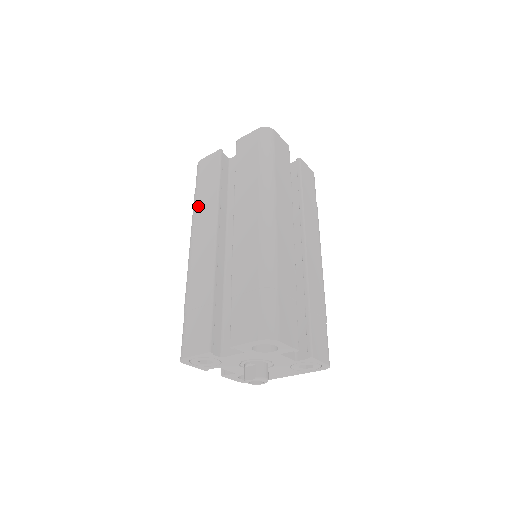
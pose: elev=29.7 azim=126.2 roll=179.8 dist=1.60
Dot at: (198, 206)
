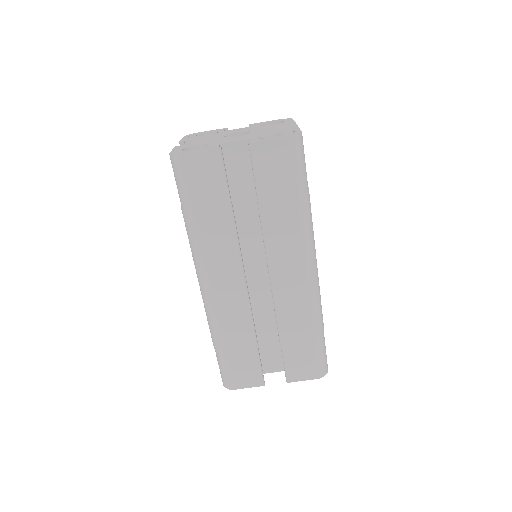
Dot at: occluded
